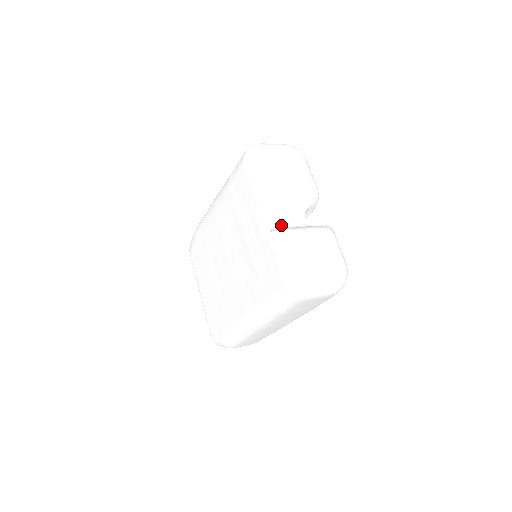
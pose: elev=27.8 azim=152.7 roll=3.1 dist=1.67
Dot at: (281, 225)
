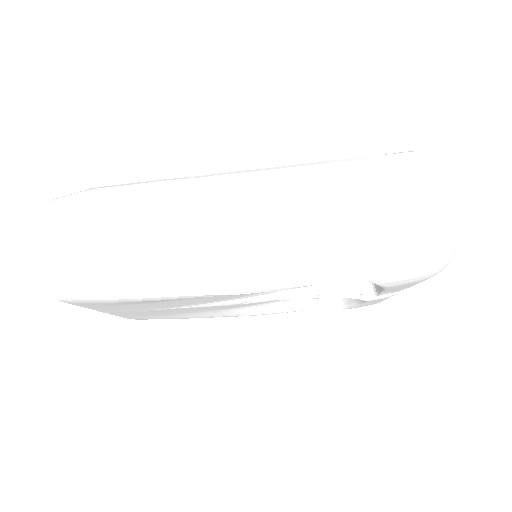
Dot at: occluded
